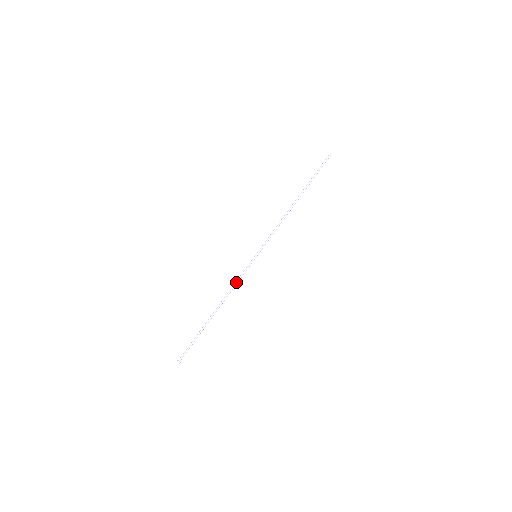
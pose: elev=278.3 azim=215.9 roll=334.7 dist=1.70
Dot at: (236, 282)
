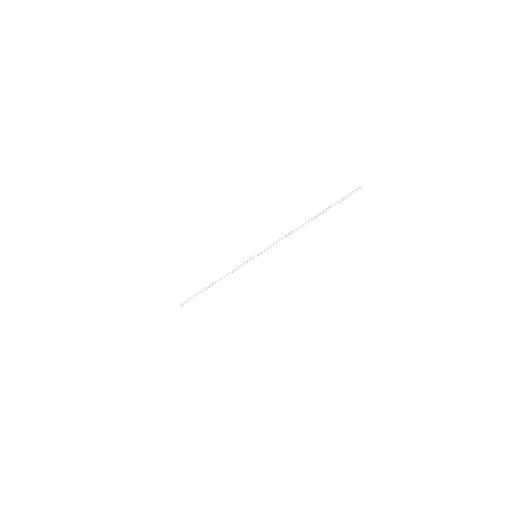
Dot at: occluded
